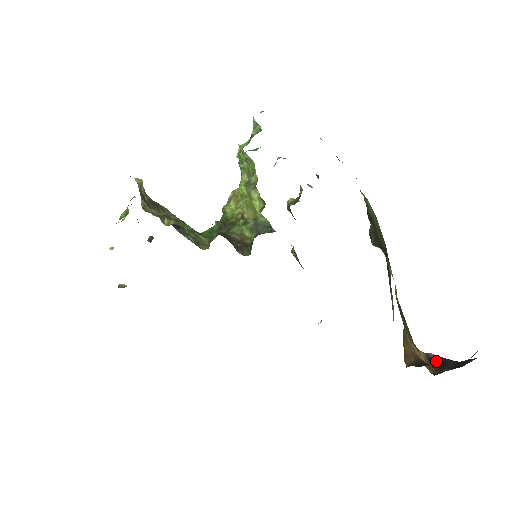
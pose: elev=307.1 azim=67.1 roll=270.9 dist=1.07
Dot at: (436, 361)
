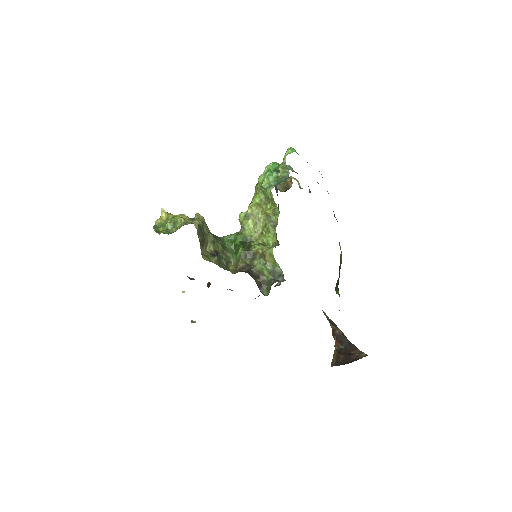
Dot at: (339, 337)
